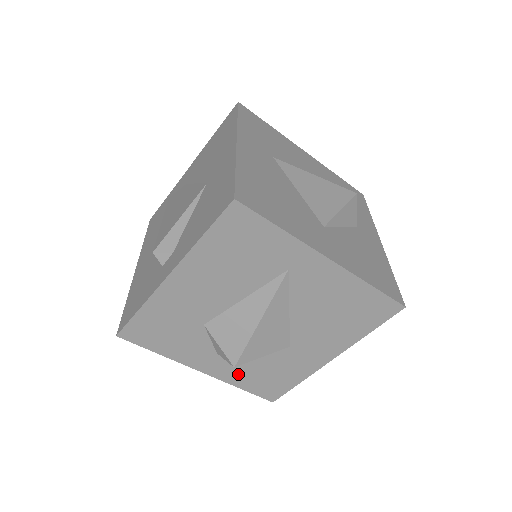
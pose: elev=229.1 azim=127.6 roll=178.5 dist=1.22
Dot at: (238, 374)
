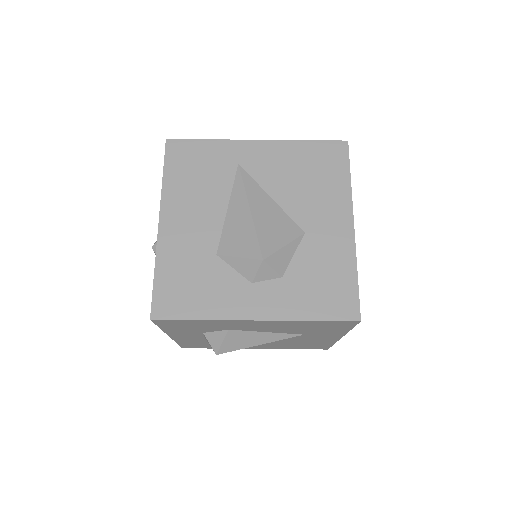
Dot at: (291, 300)
